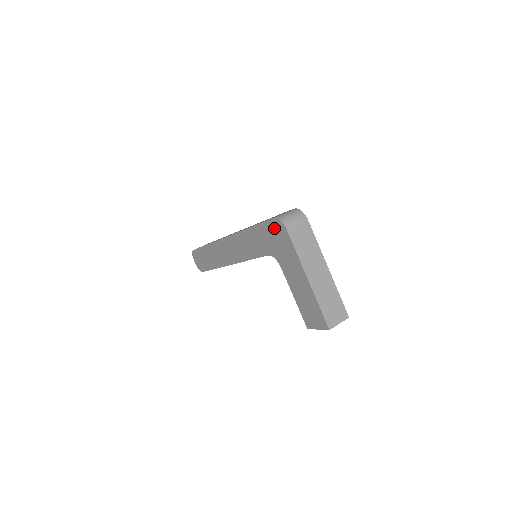
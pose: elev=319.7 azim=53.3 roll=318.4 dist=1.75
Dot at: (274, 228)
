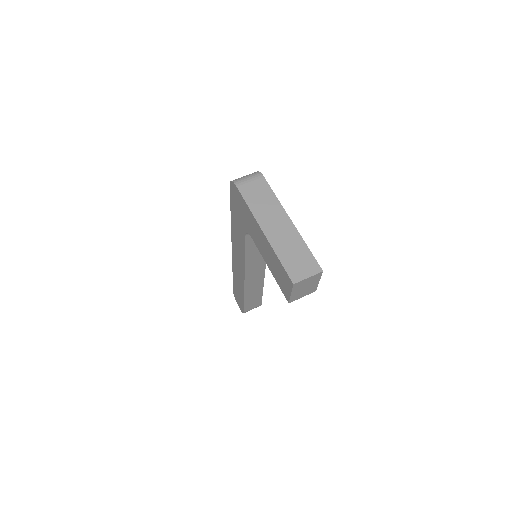
Dot at: (234, 196)
